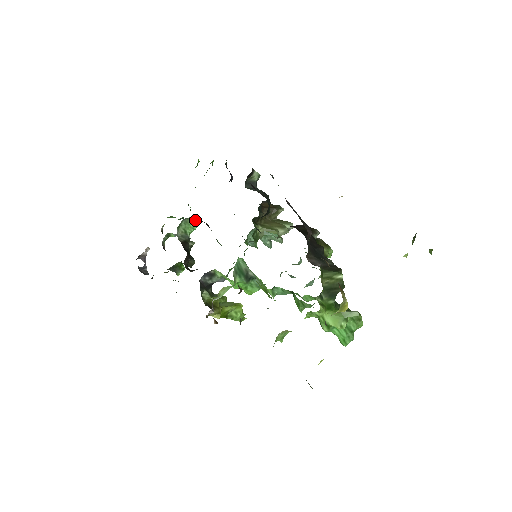
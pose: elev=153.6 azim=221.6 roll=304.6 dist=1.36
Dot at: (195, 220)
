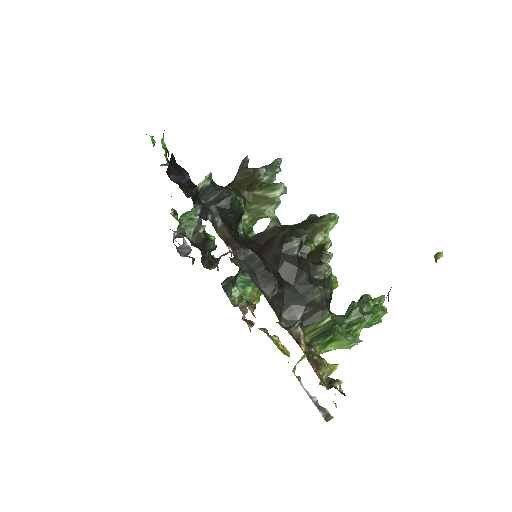
Dot at: (189, 211)
